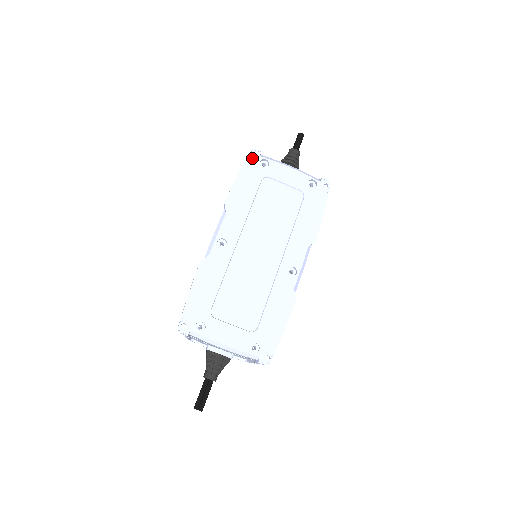
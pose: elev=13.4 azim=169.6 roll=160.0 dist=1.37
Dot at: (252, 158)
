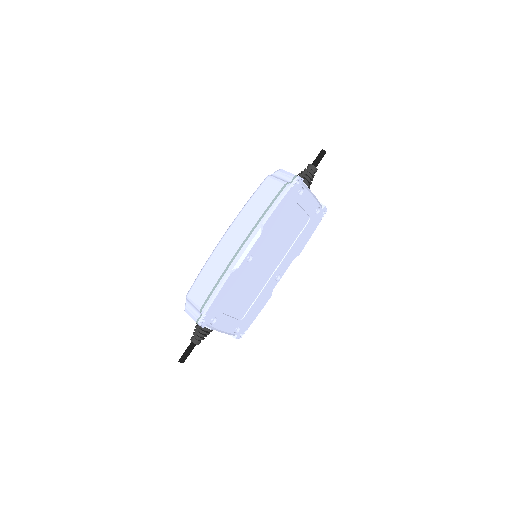
Dot at: (296, 186)
